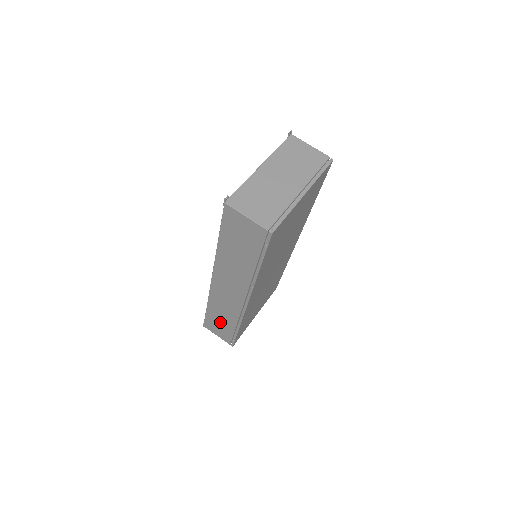
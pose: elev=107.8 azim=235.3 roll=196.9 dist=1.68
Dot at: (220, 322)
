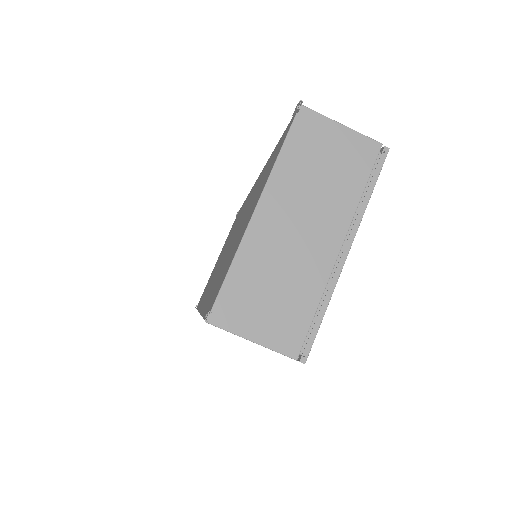
Dot at: occluded
